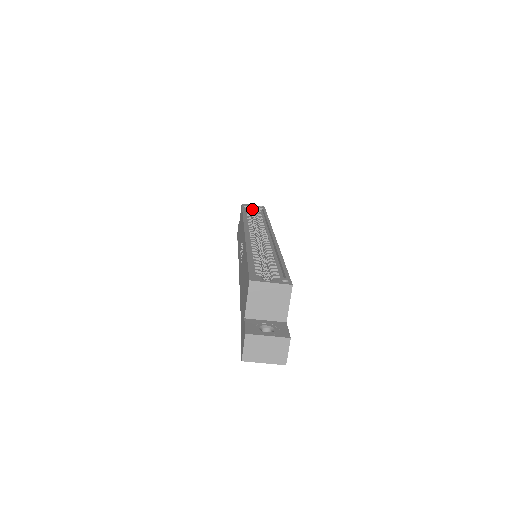
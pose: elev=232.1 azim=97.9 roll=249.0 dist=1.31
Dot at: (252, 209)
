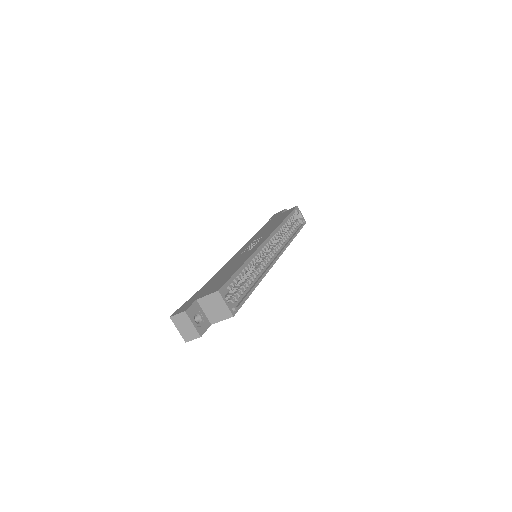
Dot at: (298, 216)
